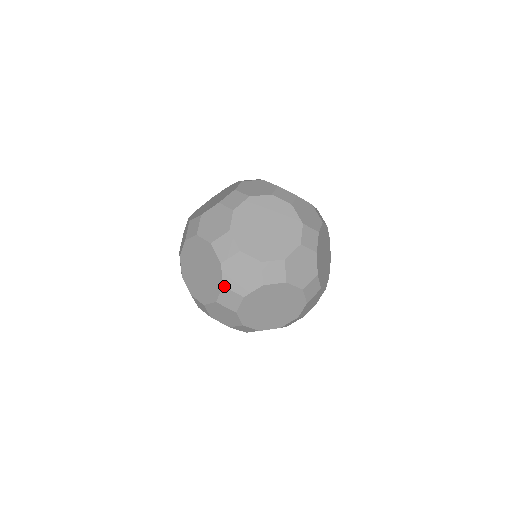
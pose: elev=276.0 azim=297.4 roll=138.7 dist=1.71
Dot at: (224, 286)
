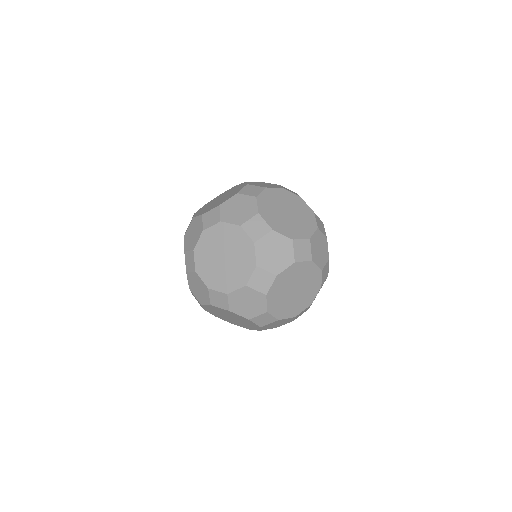
Dot at: (257, 266)
